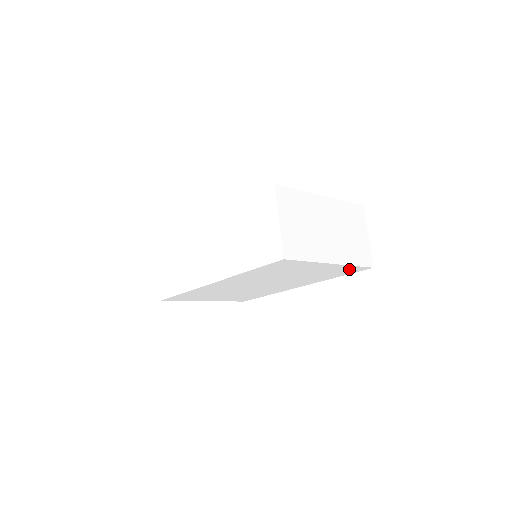
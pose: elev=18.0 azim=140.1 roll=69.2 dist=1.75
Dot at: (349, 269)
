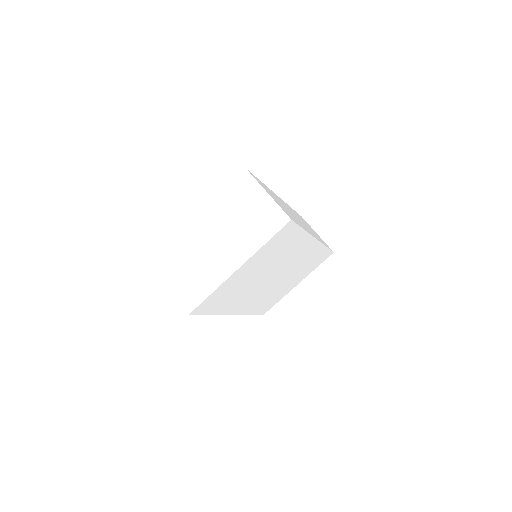
Dot at: (277, 239)
